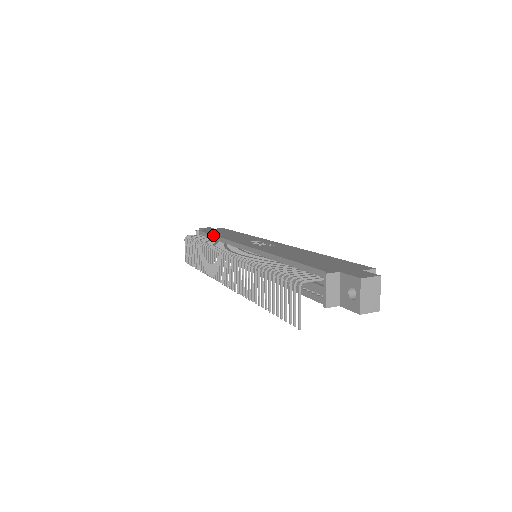
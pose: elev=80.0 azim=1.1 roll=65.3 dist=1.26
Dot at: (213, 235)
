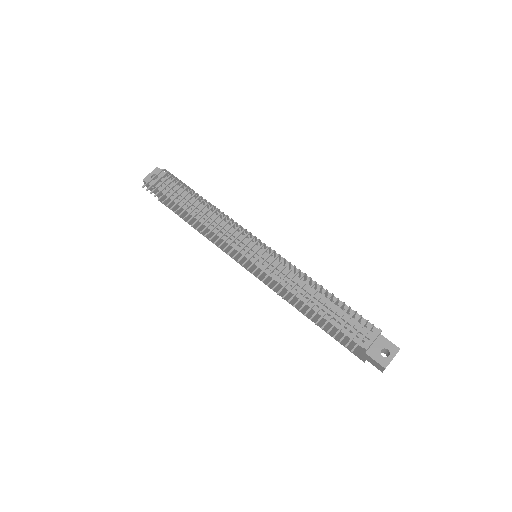
Dot at: occluded
